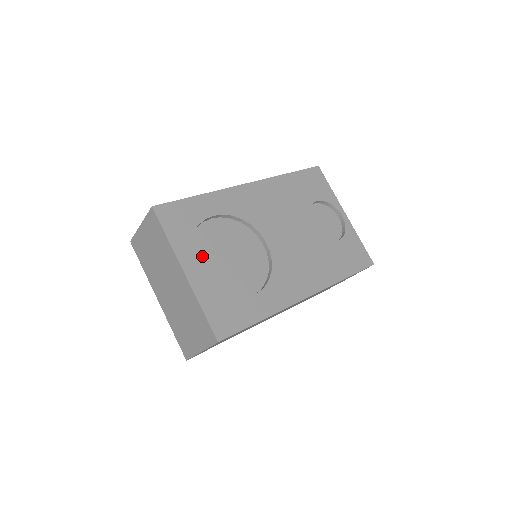
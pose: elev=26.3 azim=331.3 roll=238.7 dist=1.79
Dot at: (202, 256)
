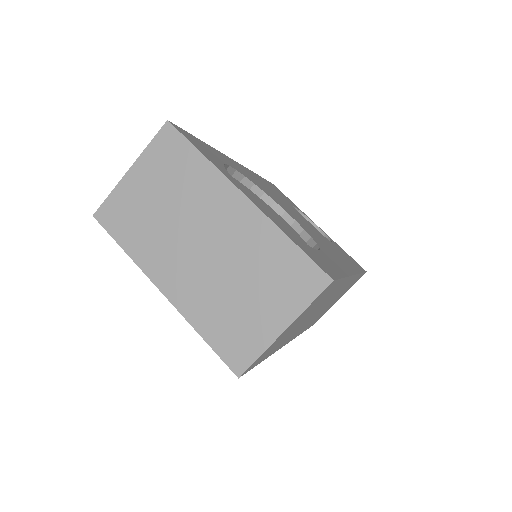
Dot at: occluded
